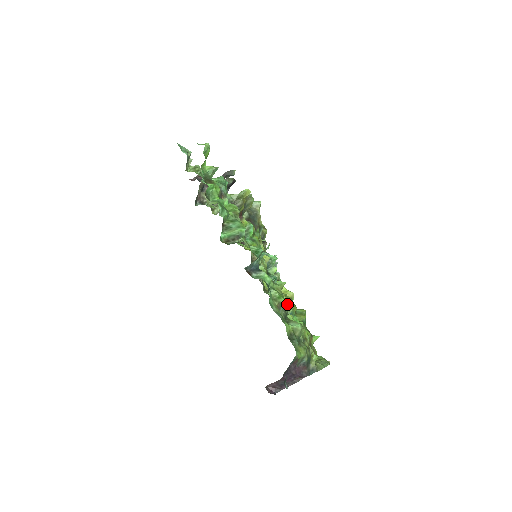
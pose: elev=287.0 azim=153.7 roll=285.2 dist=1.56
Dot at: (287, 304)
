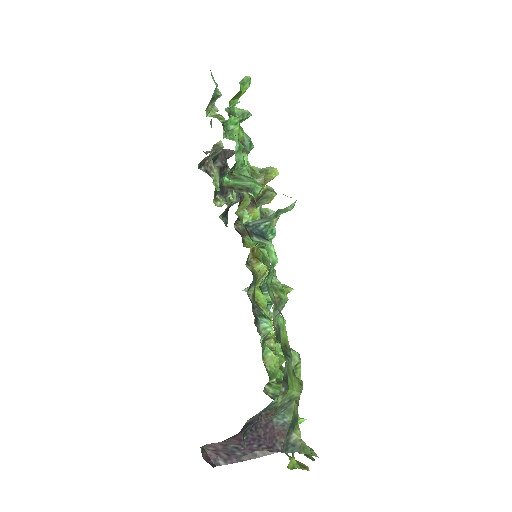
Dot at: occluded
